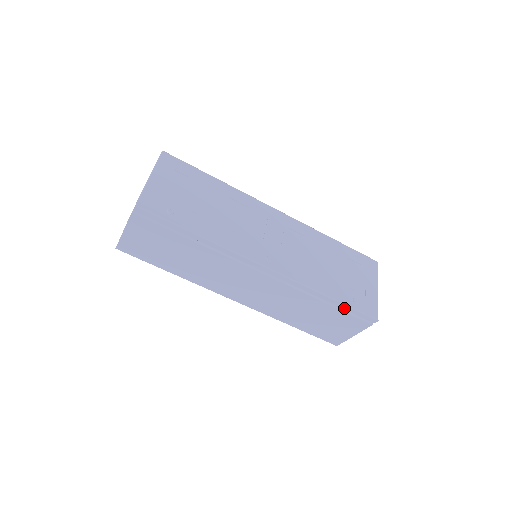
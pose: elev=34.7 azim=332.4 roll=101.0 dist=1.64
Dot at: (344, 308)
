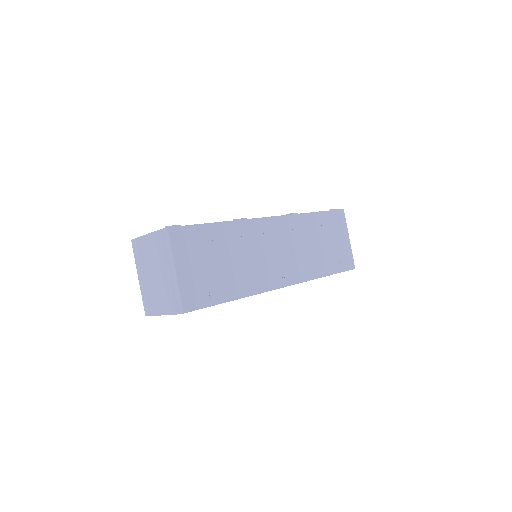
Dot at: occluded
